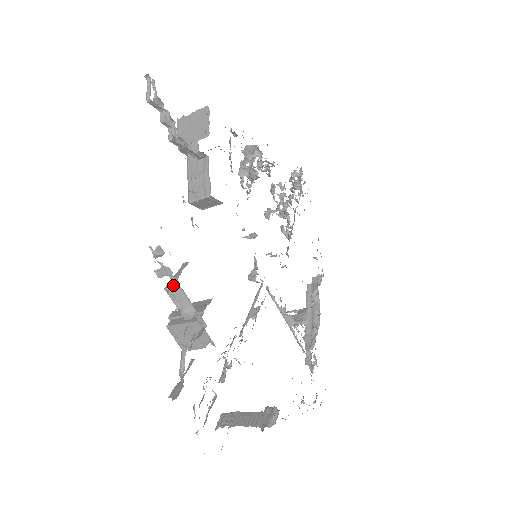
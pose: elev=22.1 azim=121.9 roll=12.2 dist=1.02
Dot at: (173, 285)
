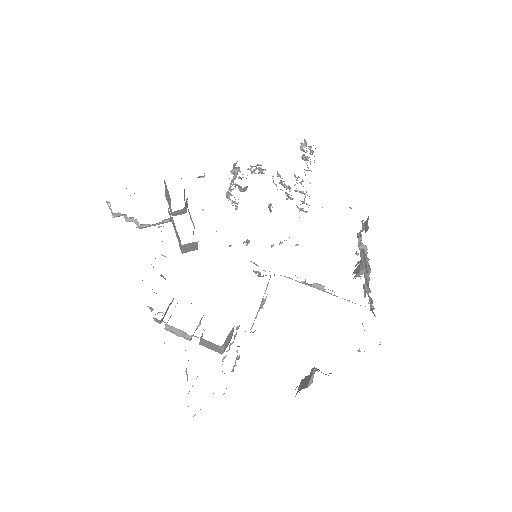
Dot at: (165, 326)
